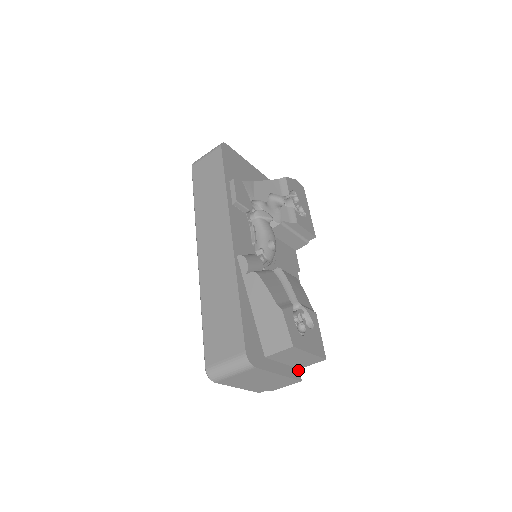
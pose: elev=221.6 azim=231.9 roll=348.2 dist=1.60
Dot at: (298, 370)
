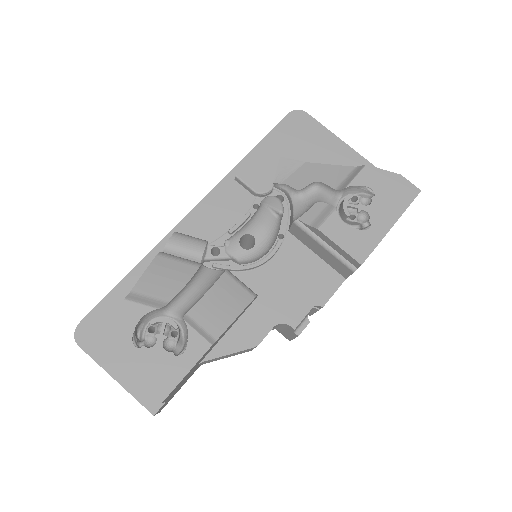
Dot at: occluded
